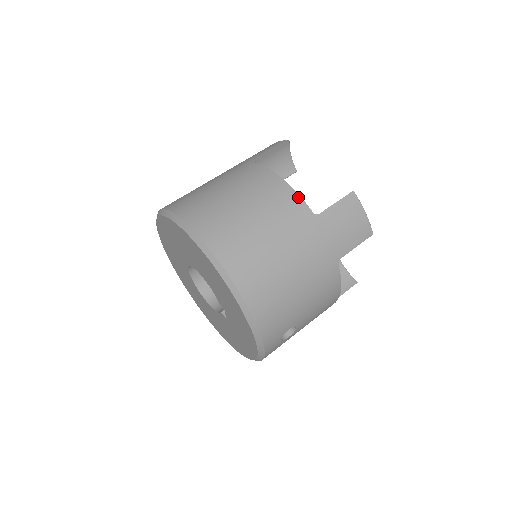
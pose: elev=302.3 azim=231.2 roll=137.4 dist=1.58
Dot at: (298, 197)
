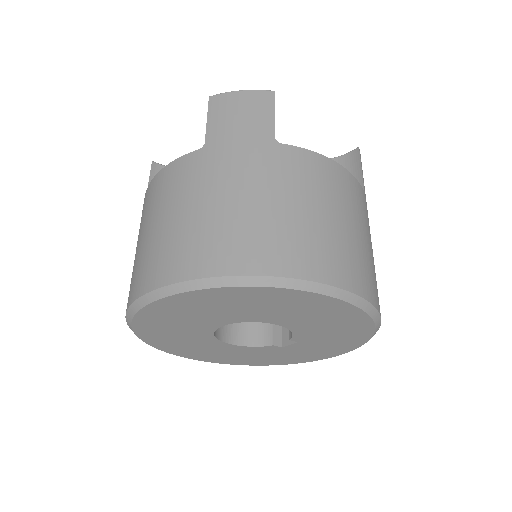
Dot at: (356, 180)
